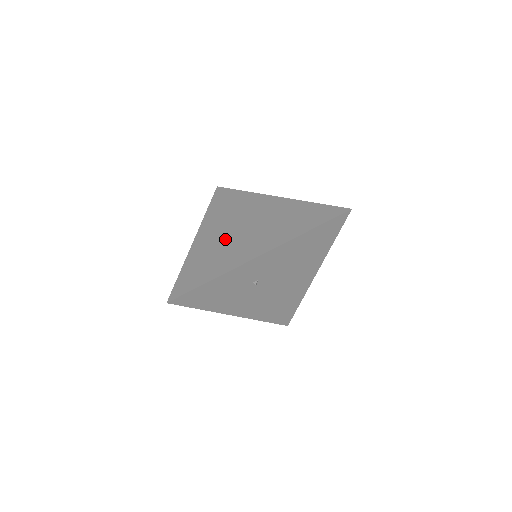
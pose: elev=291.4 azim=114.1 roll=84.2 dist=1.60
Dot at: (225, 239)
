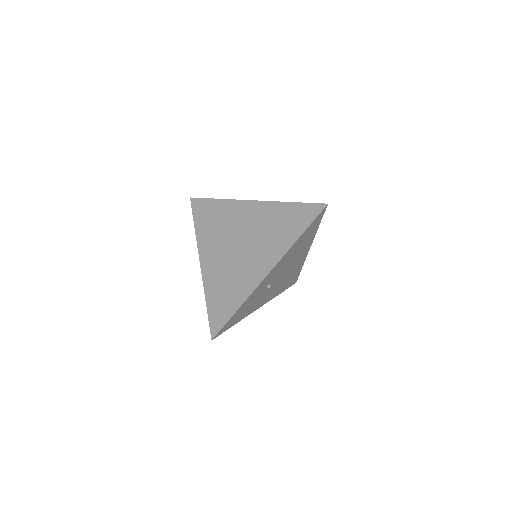
Dot at: (229, 261)
